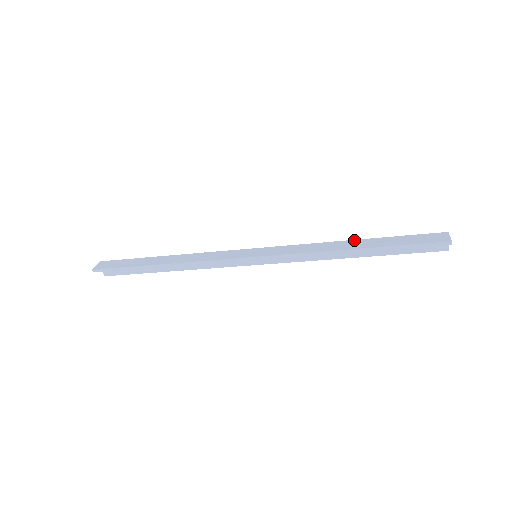
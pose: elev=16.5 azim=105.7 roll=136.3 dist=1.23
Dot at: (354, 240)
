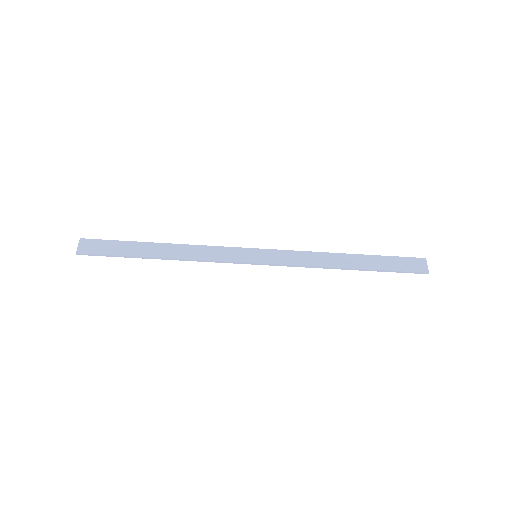
Dot at: (349, 254)
